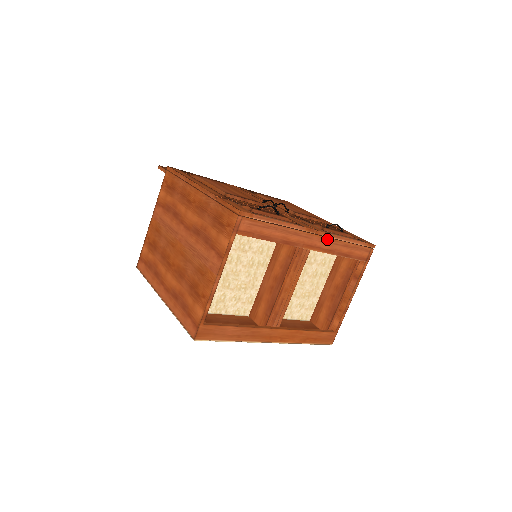
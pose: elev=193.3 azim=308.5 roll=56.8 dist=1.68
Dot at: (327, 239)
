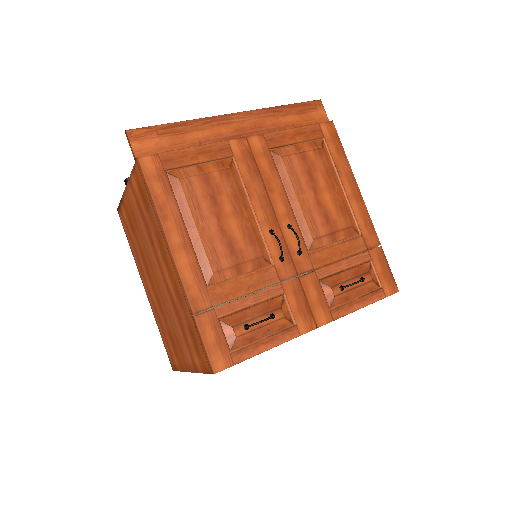
Dot at: occluded
